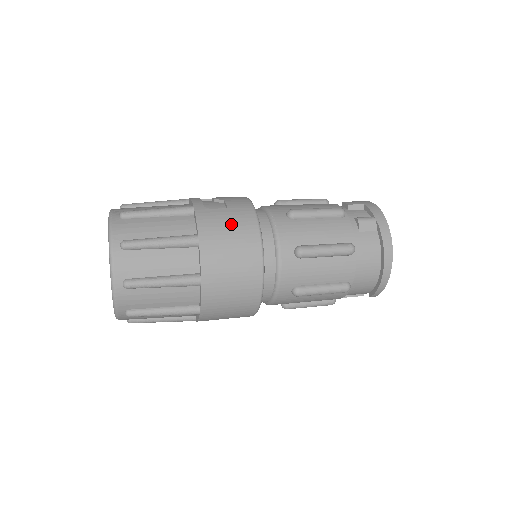
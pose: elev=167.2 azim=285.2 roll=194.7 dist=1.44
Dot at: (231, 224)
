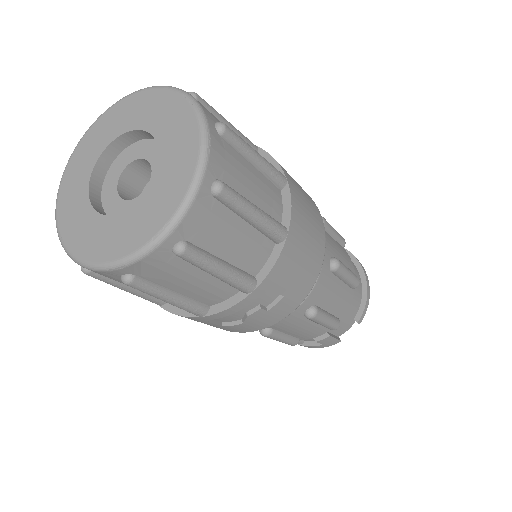
Dot at: occluded
